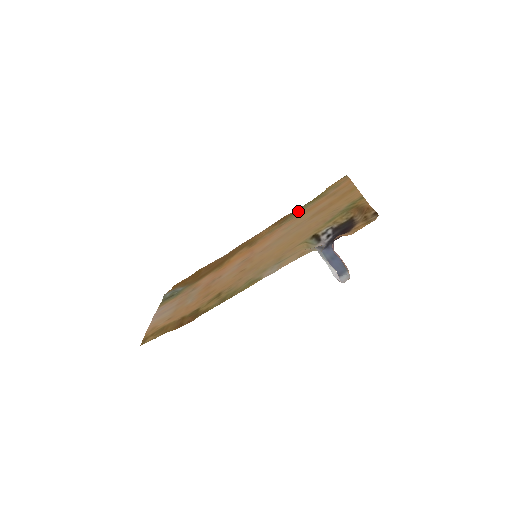
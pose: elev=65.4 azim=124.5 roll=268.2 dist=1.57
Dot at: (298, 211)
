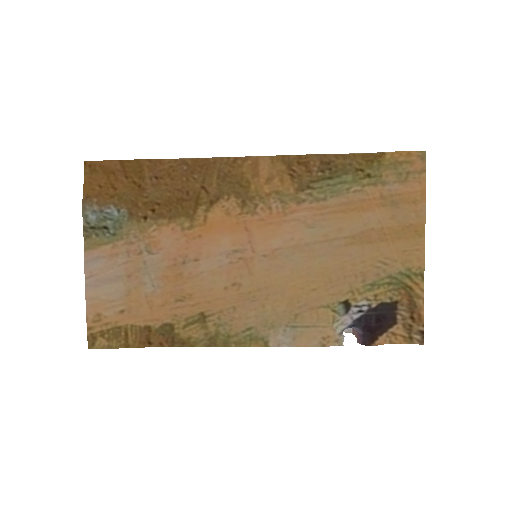
Dot at: (333, 186)
